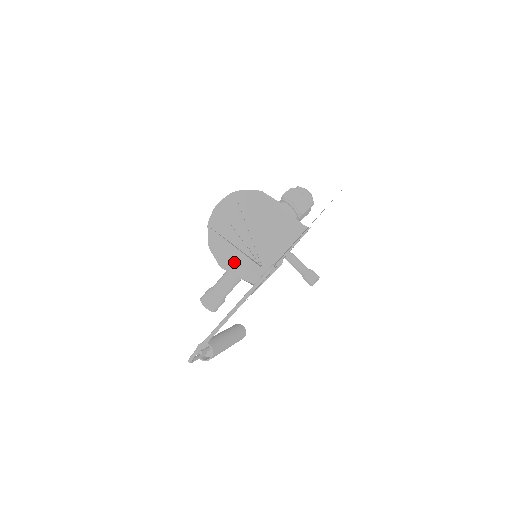
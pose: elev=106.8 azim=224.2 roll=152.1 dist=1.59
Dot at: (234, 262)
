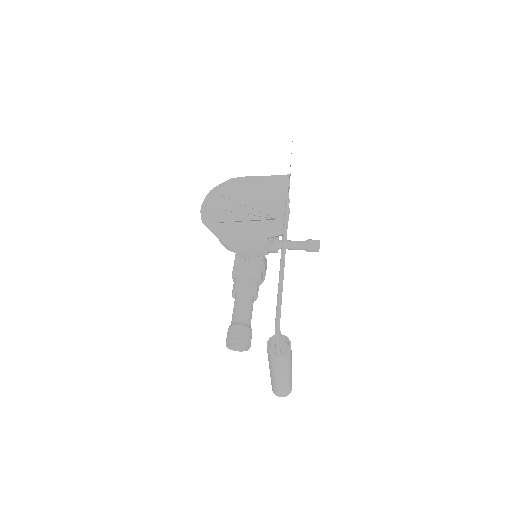
Dot at: (249, 232)
